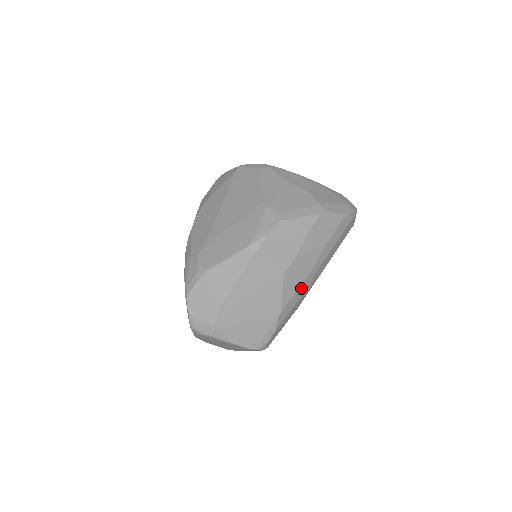
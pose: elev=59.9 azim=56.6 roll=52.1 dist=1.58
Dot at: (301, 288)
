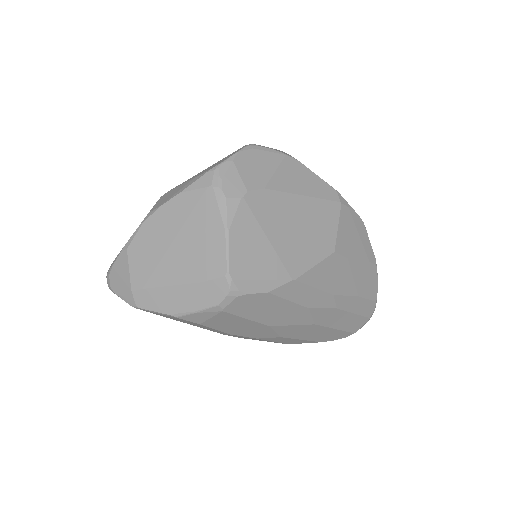
Dot at: (317, 295)
